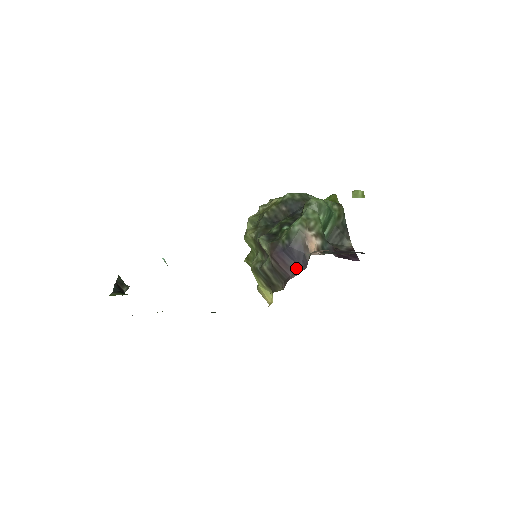
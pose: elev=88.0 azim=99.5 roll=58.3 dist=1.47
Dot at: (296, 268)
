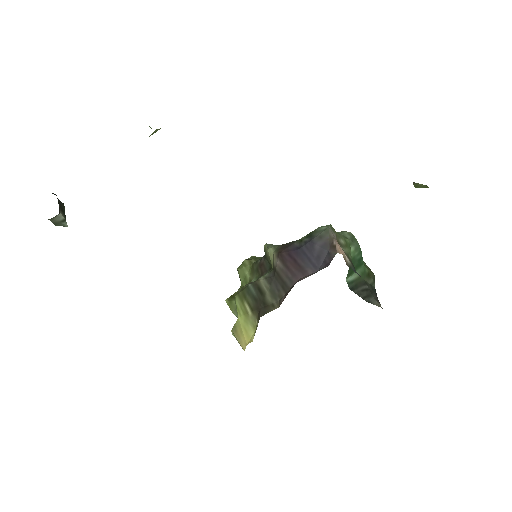
Dot at: (311, 270)
